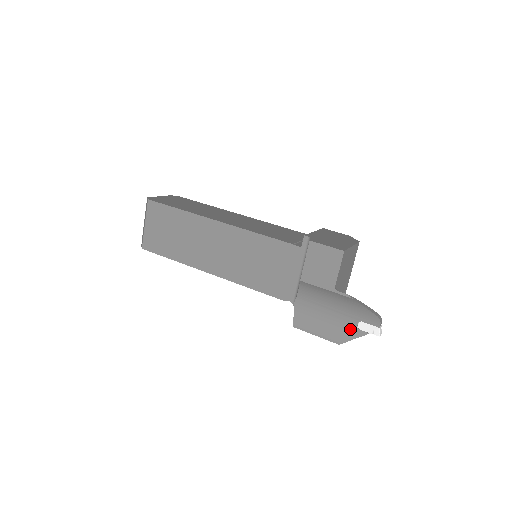
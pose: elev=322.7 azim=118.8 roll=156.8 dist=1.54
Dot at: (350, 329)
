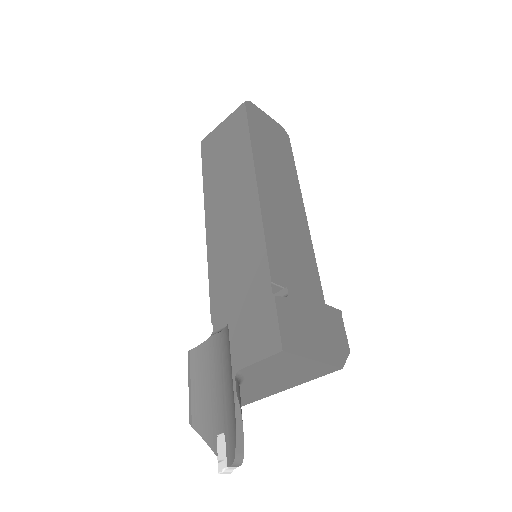
Dot at: (212, 426)
